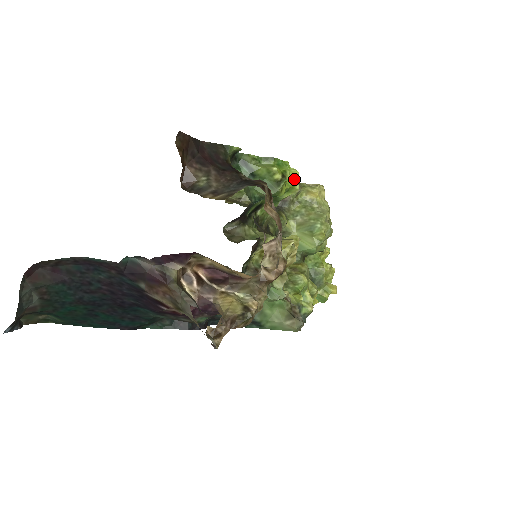
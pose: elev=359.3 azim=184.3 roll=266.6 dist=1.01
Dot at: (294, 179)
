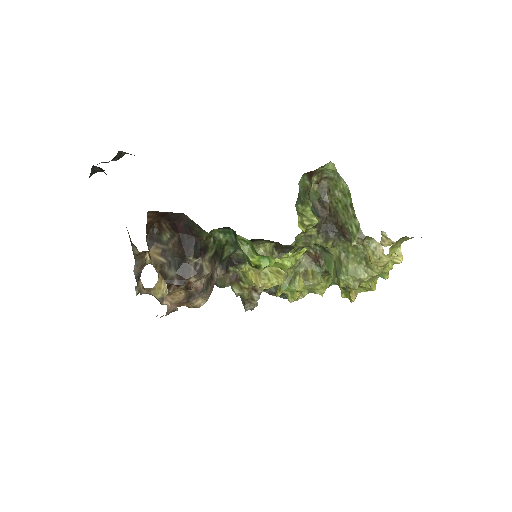
Dot at: (283, 267)
